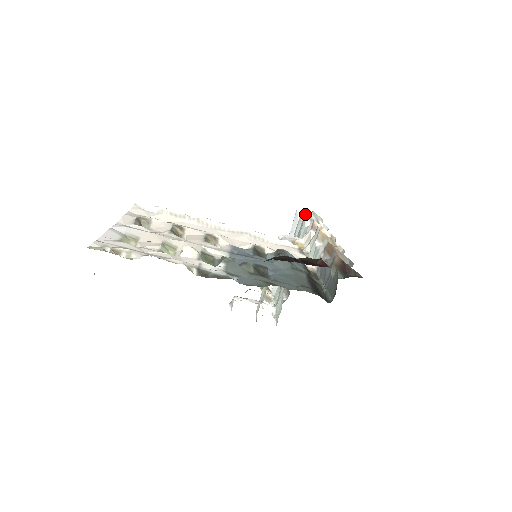
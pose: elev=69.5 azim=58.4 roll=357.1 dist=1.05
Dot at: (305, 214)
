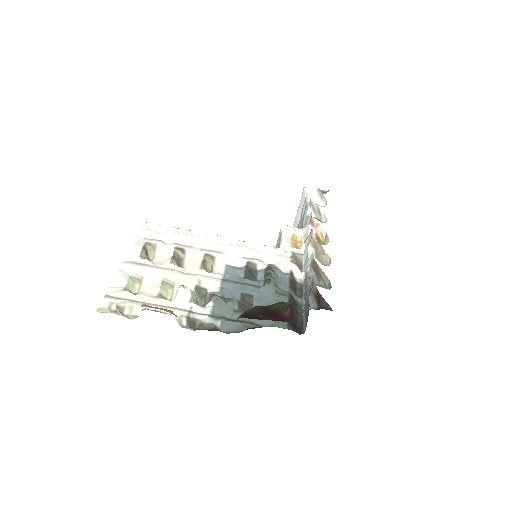
Dot at: (311, 193)
